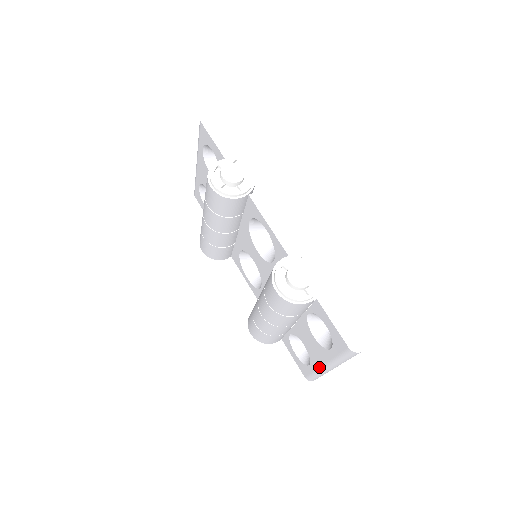
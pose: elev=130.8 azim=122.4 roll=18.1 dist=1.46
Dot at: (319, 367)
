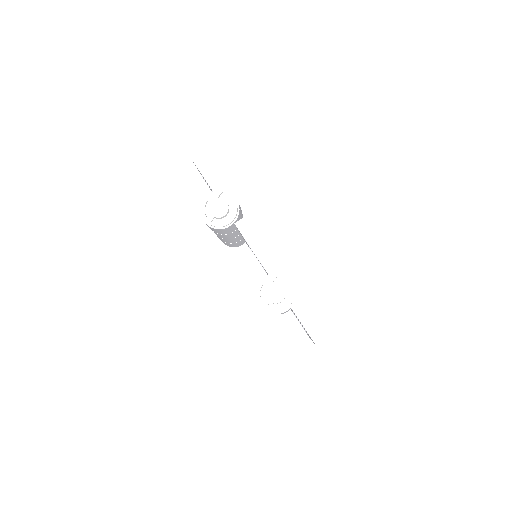
Dot at: occluded
